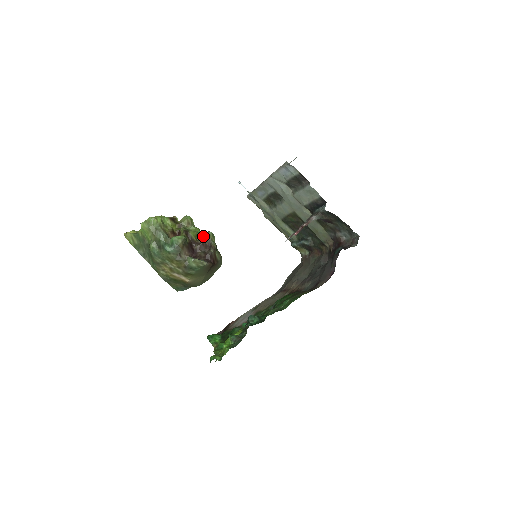
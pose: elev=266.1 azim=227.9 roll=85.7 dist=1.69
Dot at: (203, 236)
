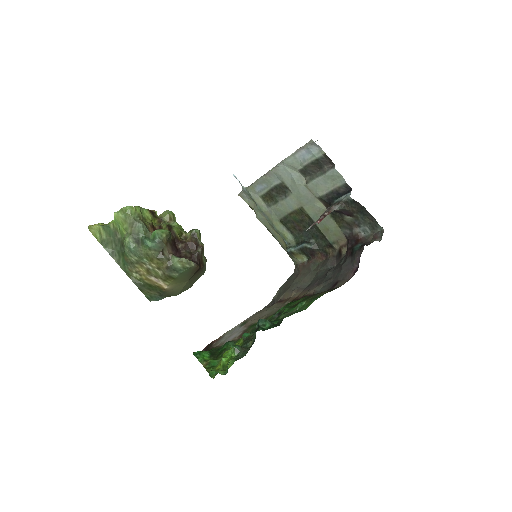
Dot at: (188, 234)
